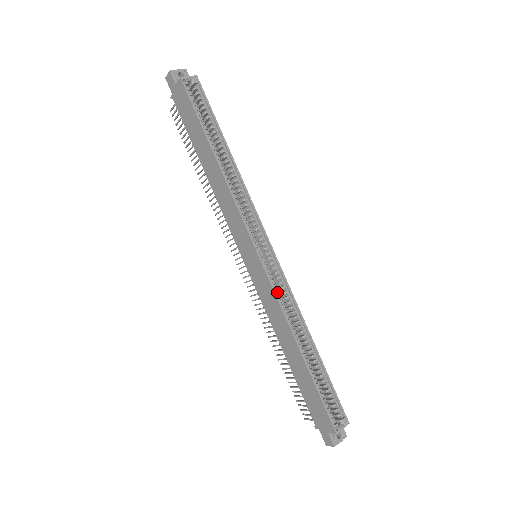
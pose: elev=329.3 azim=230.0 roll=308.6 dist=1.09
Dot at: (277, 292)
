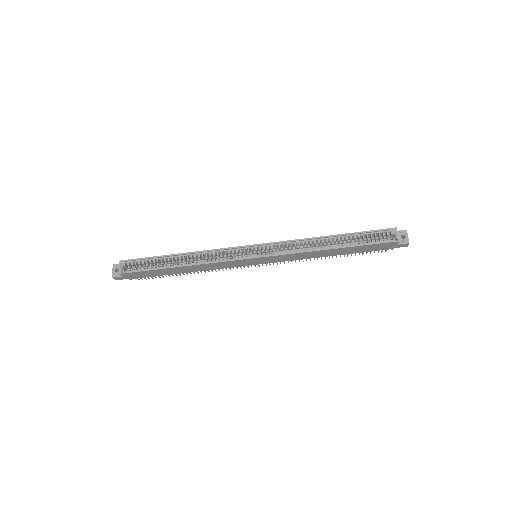
Dot at: (285, 252)
